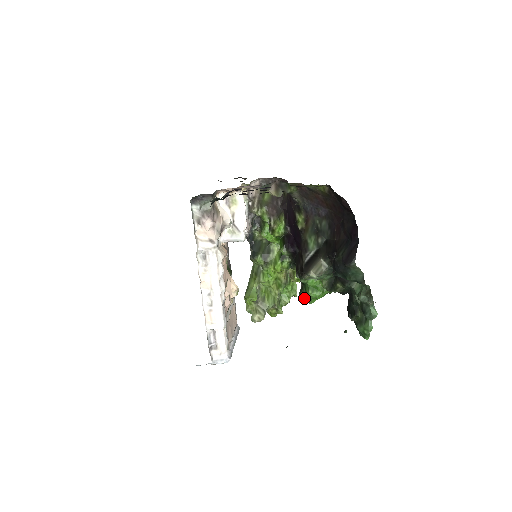
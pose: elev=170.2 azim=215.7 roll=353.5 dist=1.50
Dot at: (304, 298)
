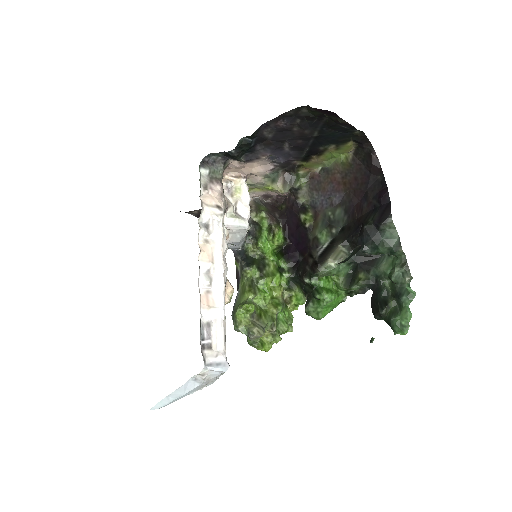
Dot at: (312, 311)
